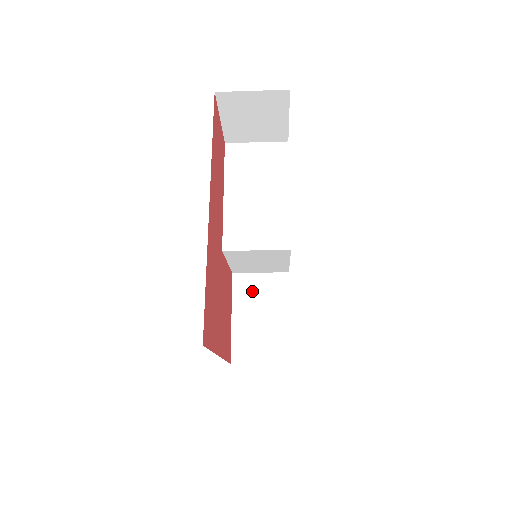
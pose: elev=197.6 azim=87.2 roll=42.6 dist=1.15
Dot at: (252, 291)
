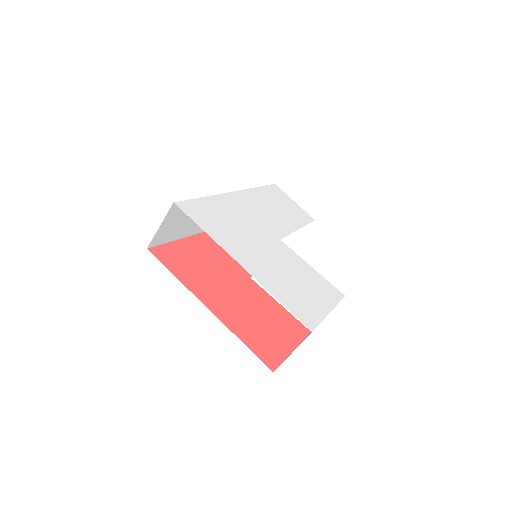
Dot at: occluded
